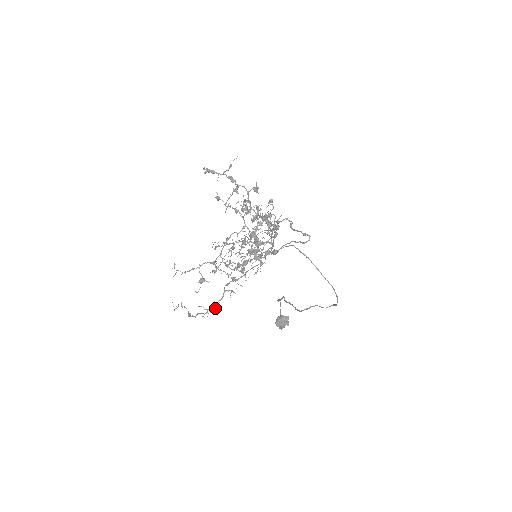
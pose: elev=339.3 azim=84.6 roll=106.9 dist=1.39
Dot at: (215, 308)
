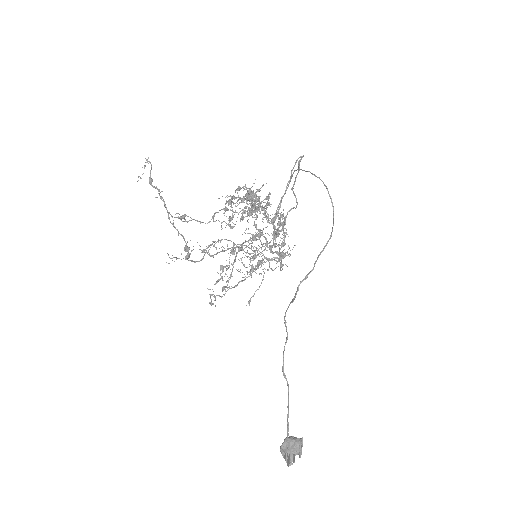
Dot at: (186, 246)
